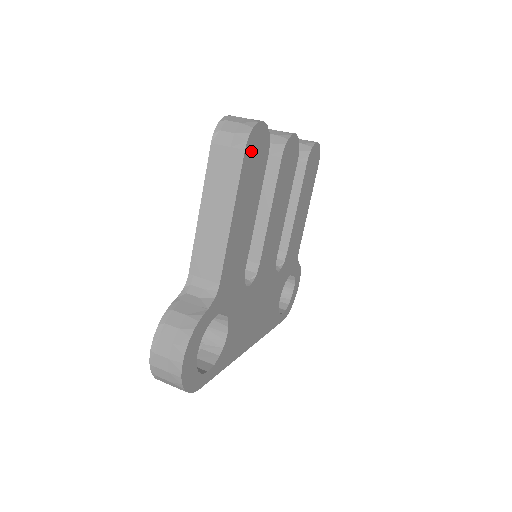
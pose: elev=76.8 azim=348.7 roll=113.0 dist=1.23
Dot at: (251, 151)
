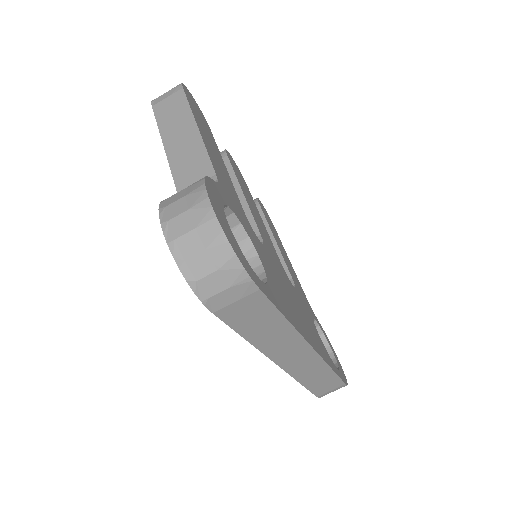
Dot at: (190, 99)
